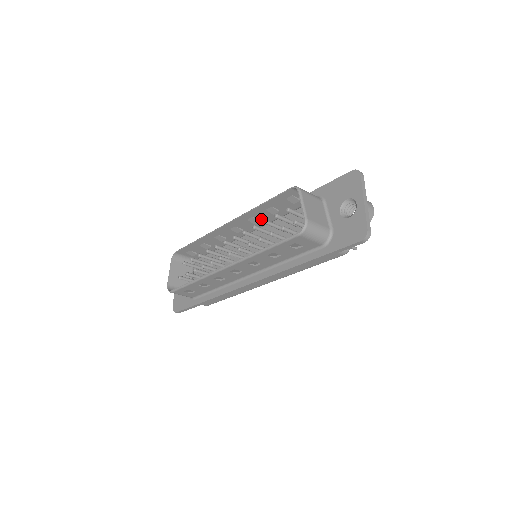
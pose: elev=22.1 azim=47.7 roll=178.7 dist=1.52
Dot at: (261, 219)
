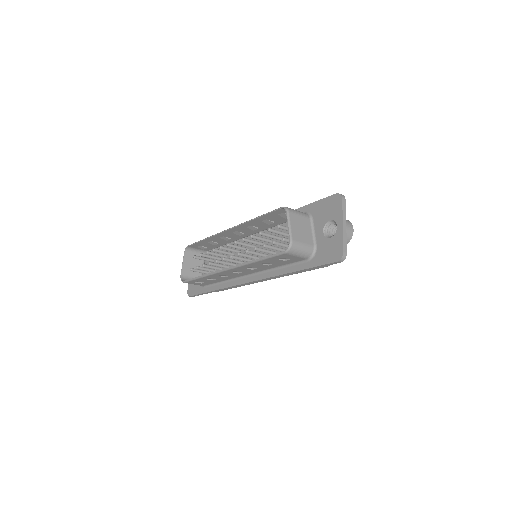
Dot at: (259, 227)
